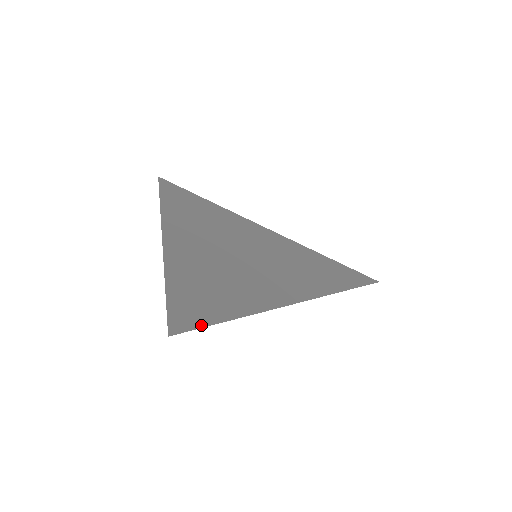
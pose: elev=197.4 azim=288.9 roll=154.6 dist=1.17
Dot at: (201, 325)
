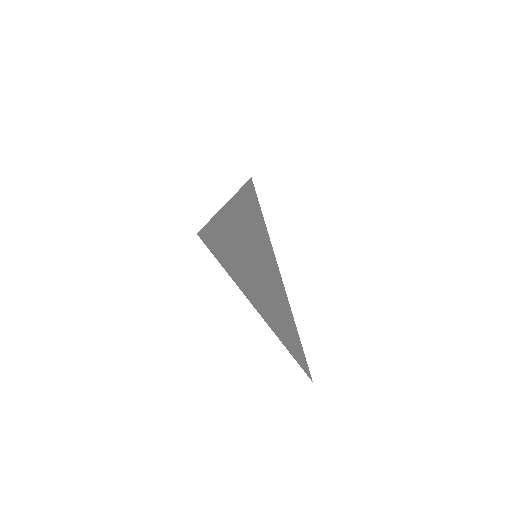
Dot at: (305, 358)
